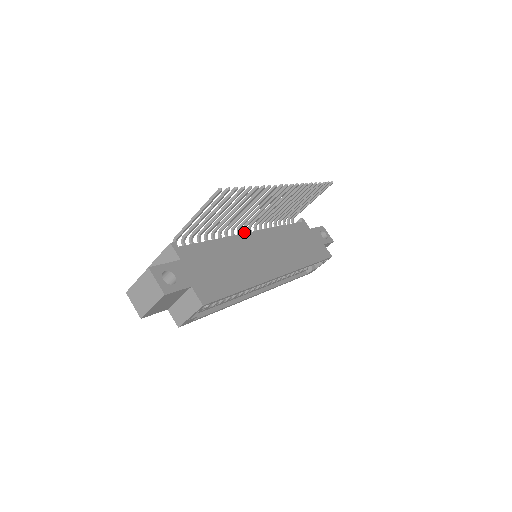
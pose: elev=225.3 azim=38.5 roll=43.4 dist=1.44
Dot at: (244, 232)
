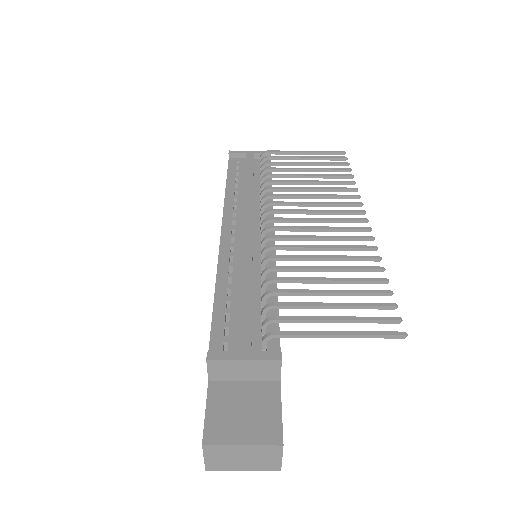
Dot at: (264, 226)
